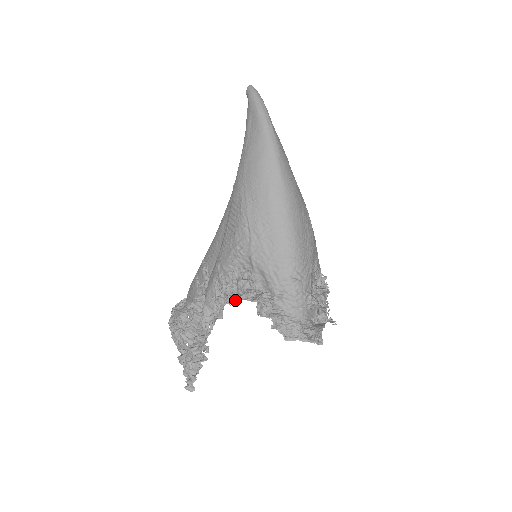
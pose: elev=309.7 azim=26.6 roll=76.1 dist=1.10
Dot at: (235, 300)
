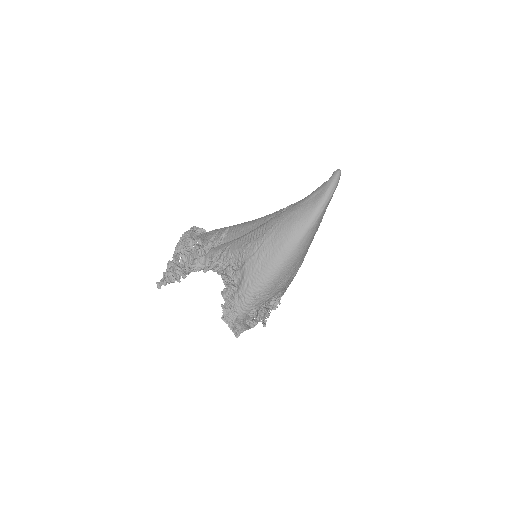
Dot at: (218, 273)
